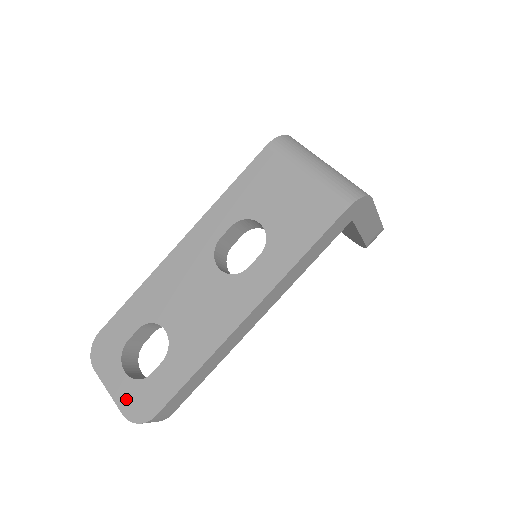
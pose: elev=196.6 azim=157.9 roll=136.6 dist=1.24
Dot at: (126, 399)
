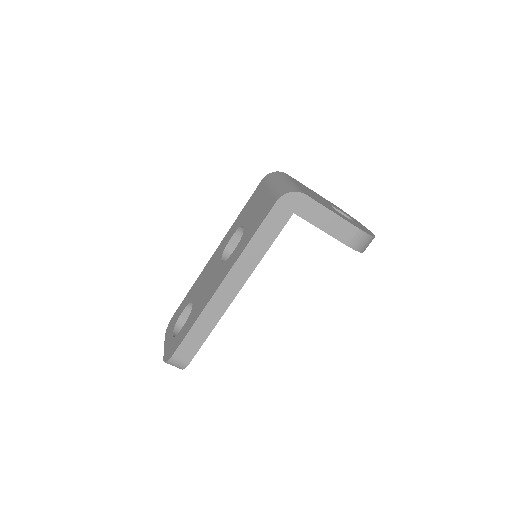
Dot at: (167, 349)
